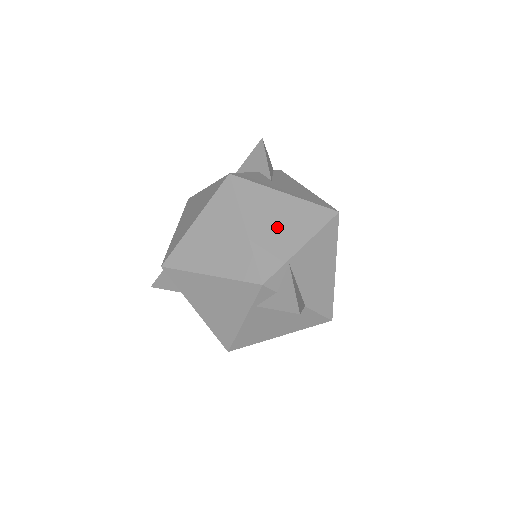
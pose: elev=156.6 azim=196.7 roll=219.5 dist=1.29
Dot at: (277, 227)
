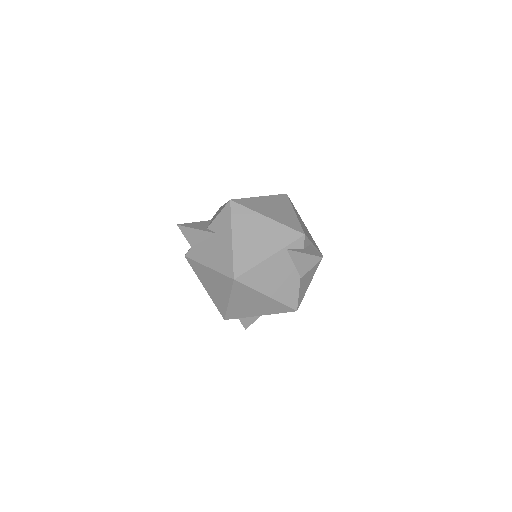
Dot at: (305, 229)
